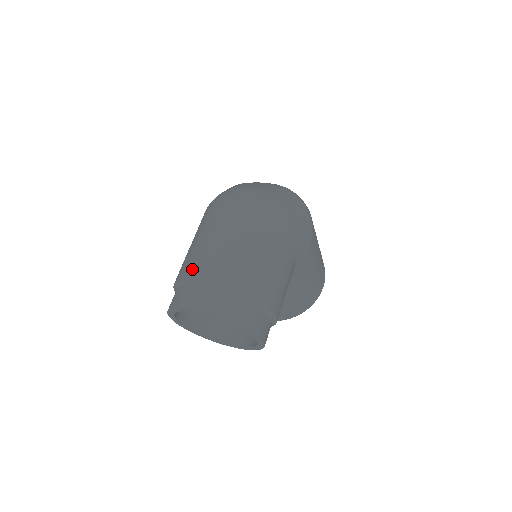
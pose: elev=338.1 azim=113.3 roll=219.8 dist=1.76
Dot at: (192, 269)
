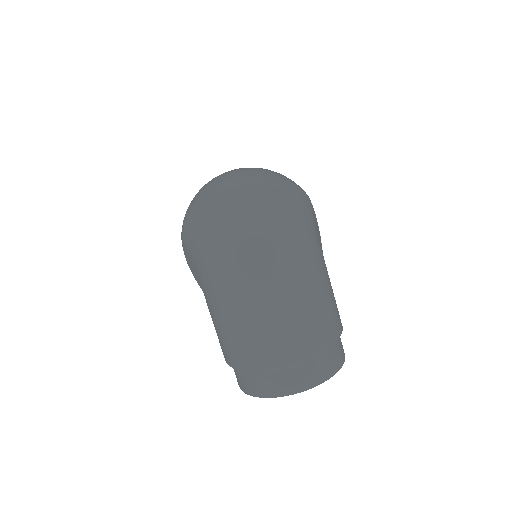
Dot at: (265, 358)
